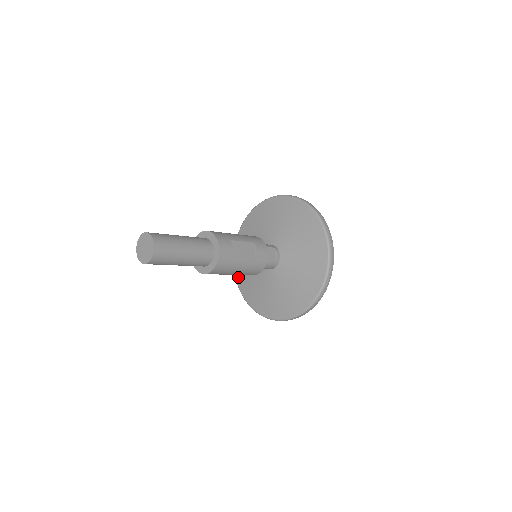
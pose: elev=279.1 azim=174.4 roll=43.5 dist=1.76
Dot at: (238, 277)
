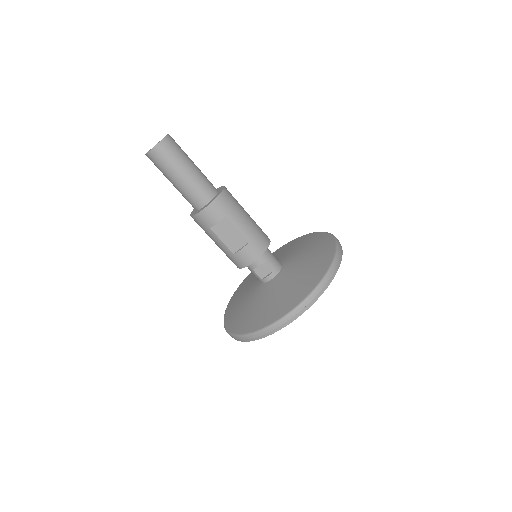
Dot at: occluded
